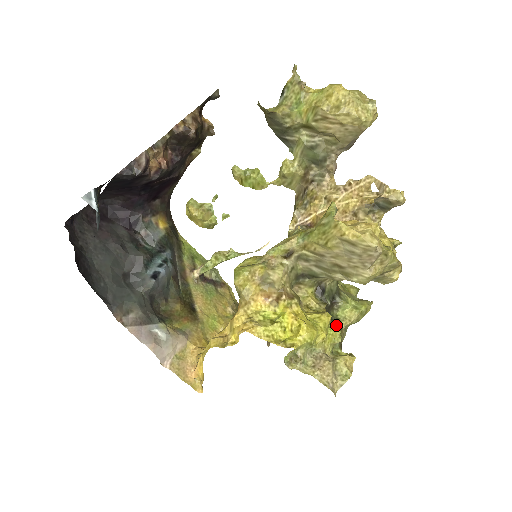
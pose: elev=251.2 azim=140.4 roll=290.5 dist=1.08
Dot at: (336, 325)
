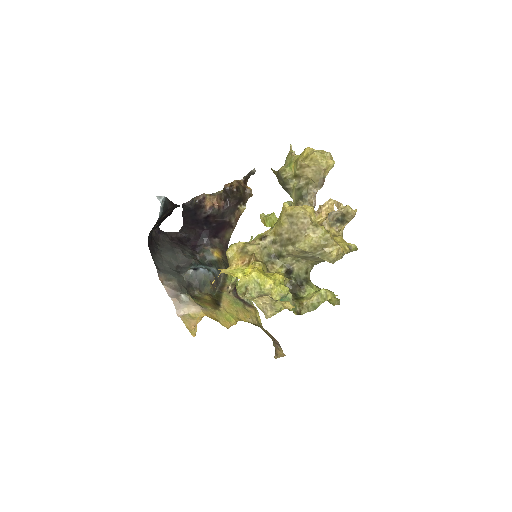
Dot at: (298, 299)
